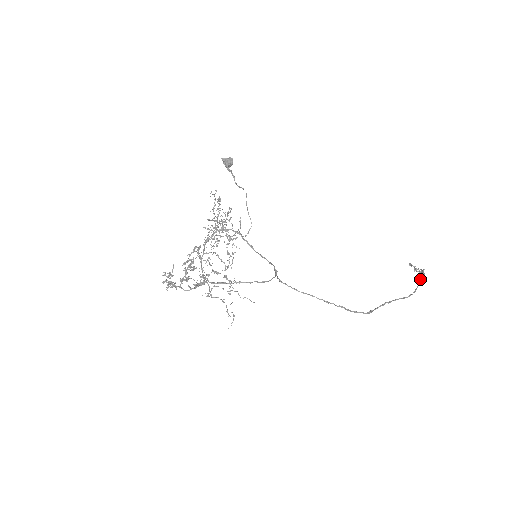
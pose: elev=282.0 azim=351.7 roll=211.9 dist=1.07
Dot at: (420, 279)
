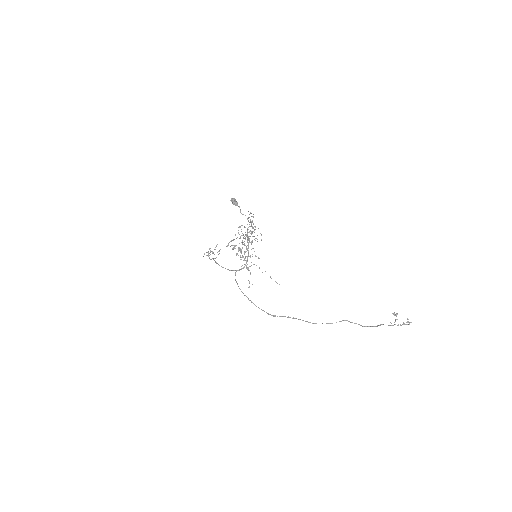
Dot at: occluded
